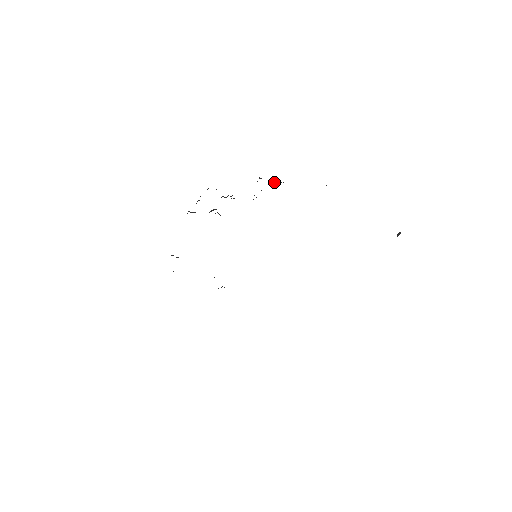
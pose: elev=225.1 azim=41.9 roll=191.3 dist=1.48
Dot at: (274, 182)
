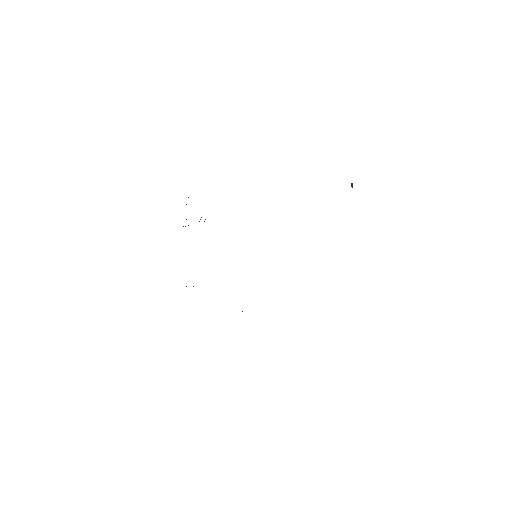
Dot at: occluded
